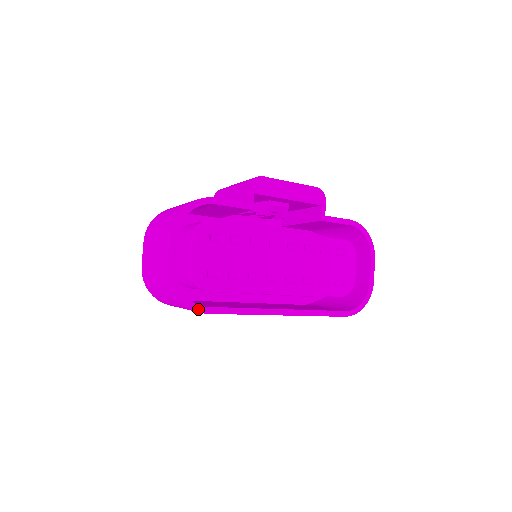
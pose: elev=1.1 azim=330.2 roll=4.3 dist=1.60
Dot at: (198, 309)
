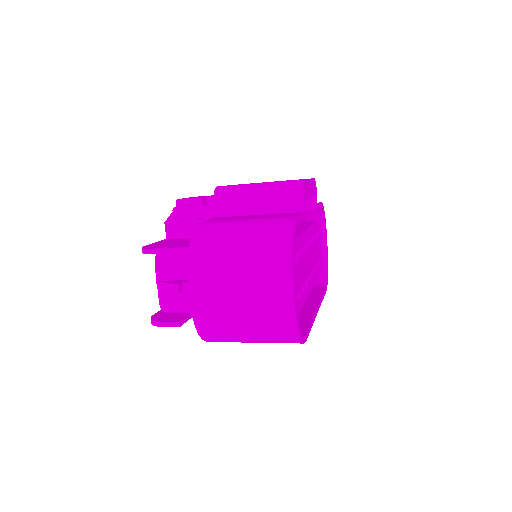
Dot at: (304, 340)
